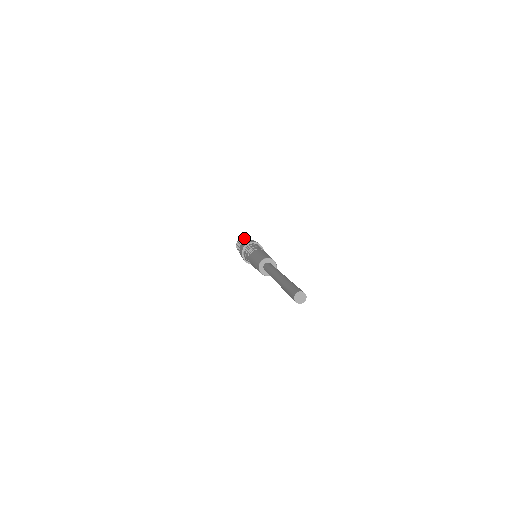
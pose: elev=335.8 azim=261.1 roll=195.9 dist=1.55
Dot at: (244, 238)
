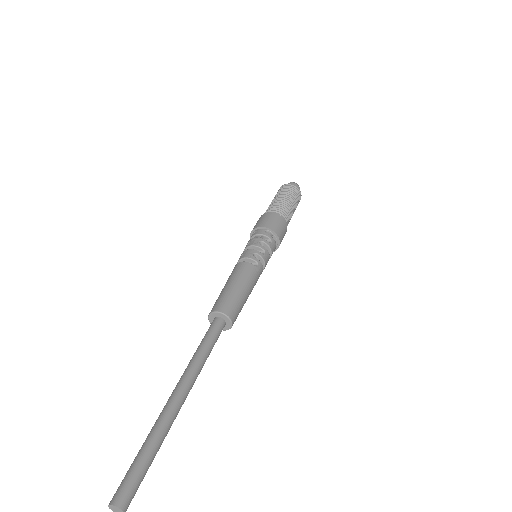
Dot at: (279, 193)
